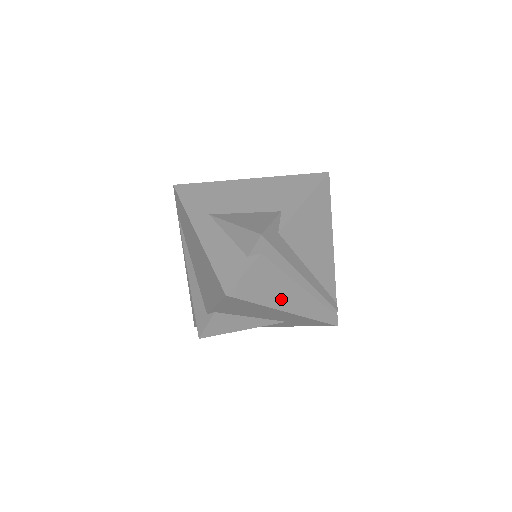
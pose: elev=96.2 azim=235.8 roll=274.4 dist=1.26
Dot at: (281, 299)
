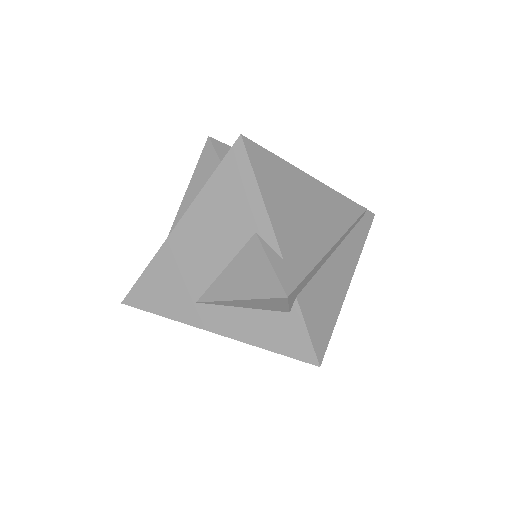
Dot at: (339, 286)
